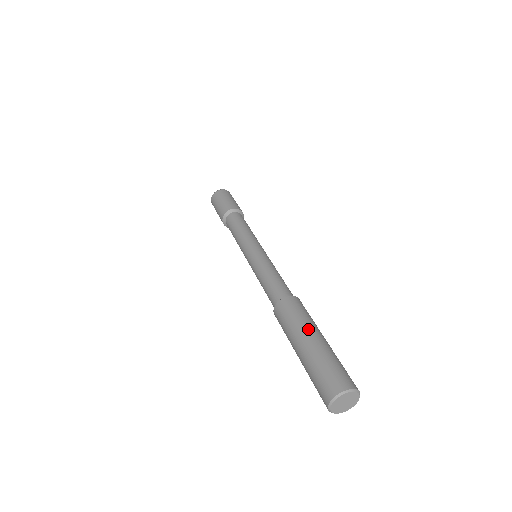
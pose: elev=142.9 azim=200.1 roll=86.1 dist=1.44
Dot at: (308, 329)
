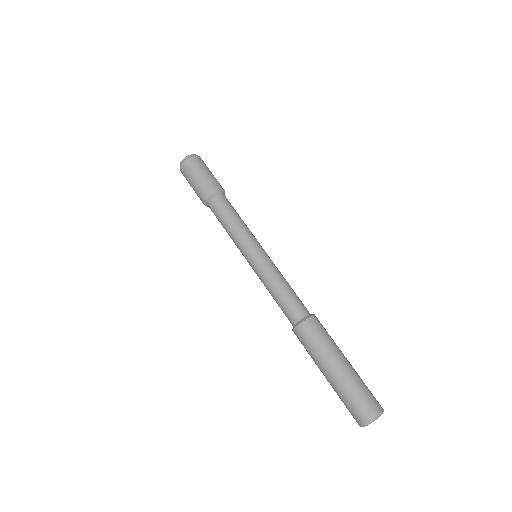
Dot at: (340, 352)
